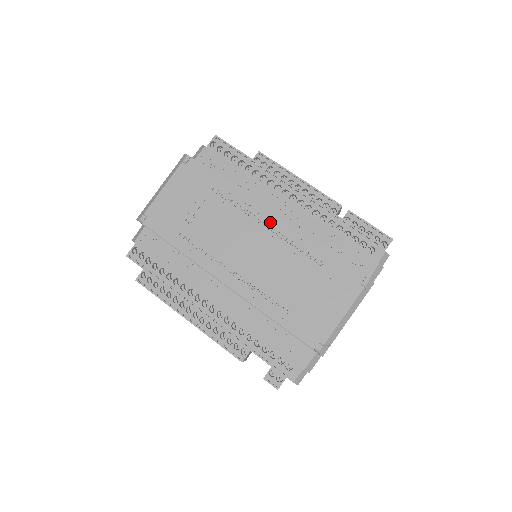
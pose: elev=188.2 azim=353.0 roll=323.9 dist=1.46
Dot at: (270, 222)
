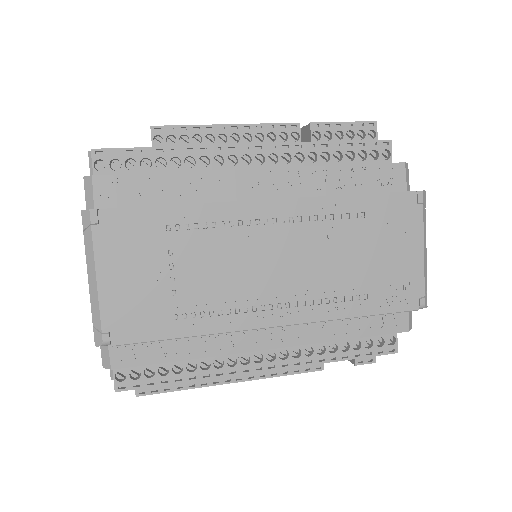
Dot at: (272, 213)
